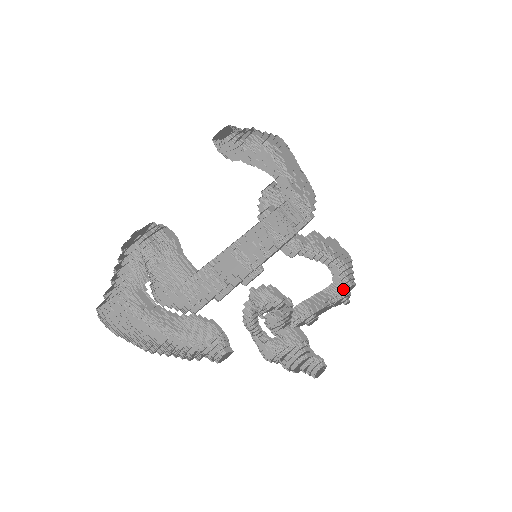
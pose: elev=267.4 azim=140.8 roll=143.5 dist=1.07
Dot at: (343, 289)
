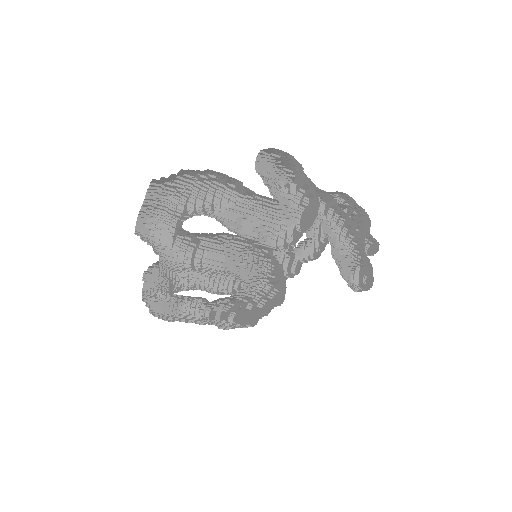
Dot at: (368, 270)
